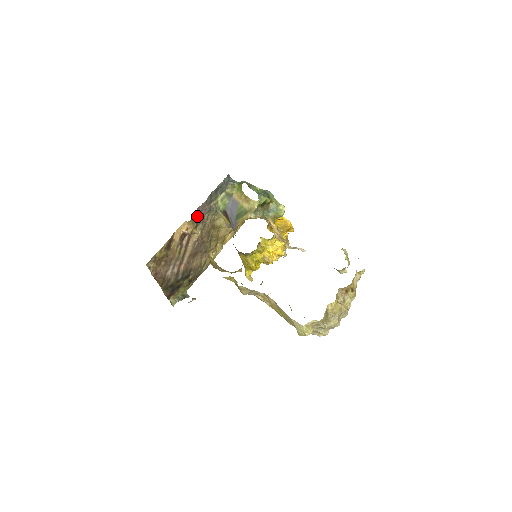
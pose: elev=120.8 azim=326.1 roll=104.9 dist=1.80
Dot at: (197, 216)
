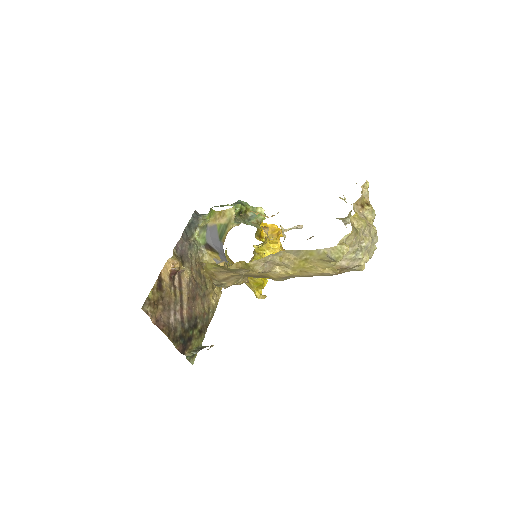
Dot at: (179, 253)
